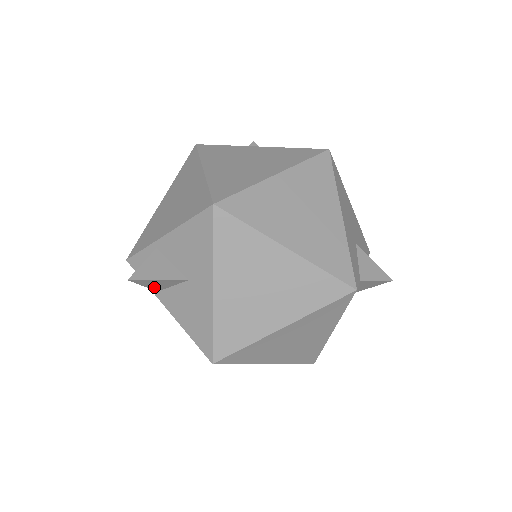
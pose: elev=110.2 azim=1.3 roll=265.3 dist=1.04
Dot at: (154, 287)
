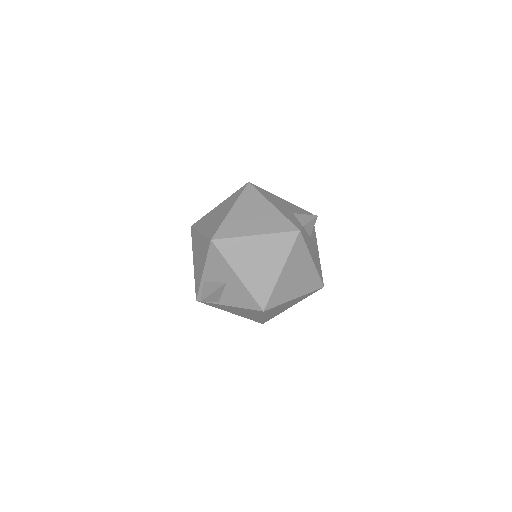
Dot at: (215, 299)
